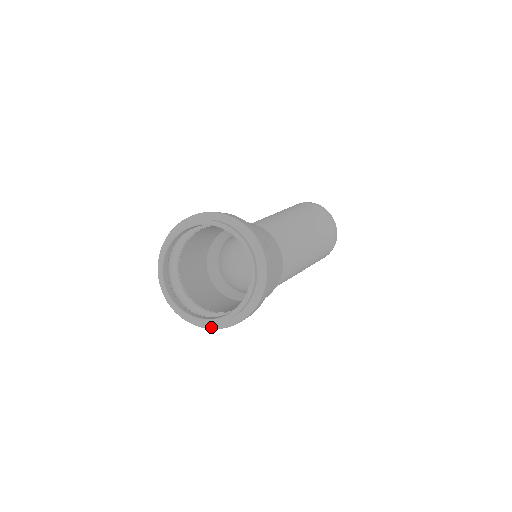
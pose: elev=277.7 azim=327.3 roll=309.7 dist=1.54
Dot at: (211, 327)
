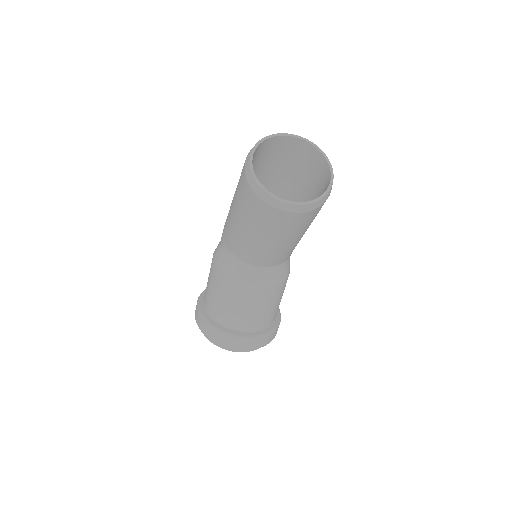
Dot at: occluded
